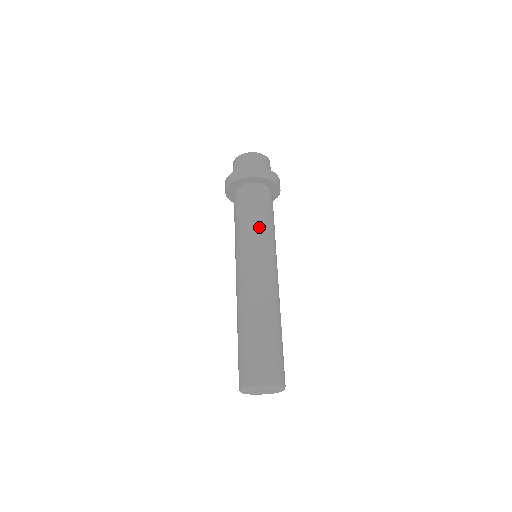
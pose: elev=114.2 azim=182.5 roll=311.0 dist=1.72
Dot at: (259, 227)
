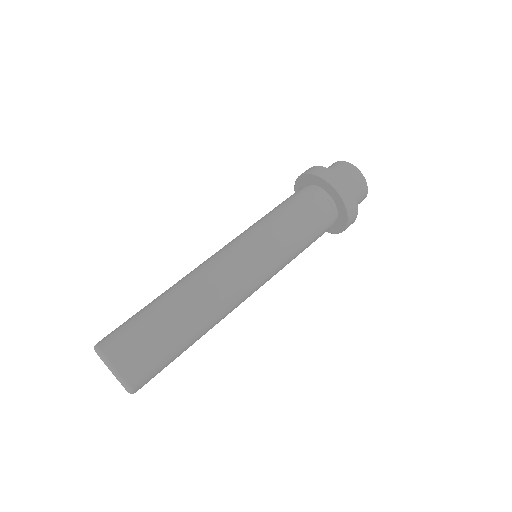
Dot at: (285, 232)
